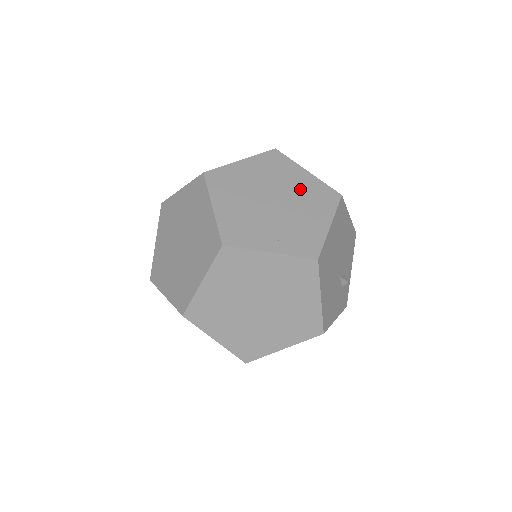
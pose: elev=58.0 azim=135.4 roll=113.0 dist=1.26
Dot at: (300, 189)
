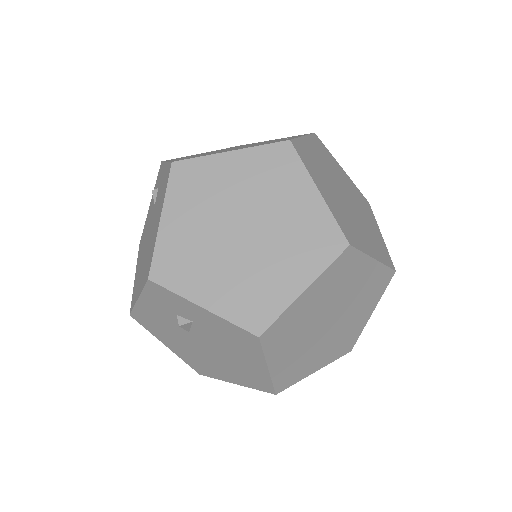
Dot at: occluded
